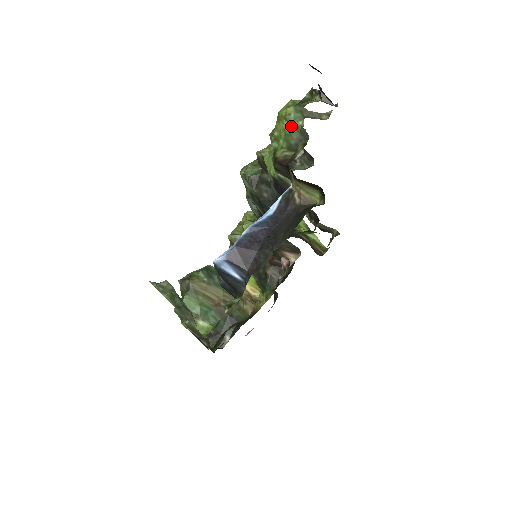
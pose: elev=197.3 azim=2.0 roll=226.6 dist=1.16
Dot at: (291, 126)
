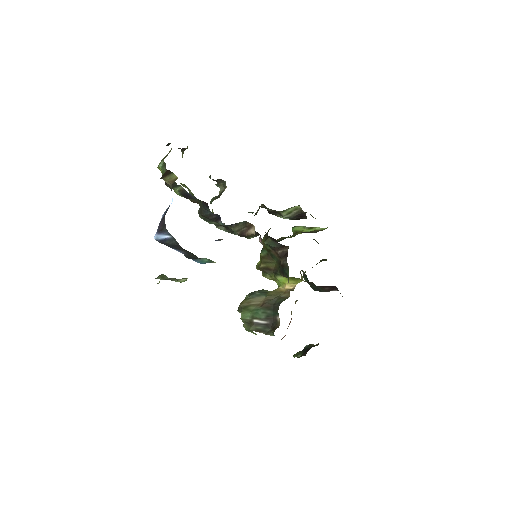
Dot at: (162, 168)
